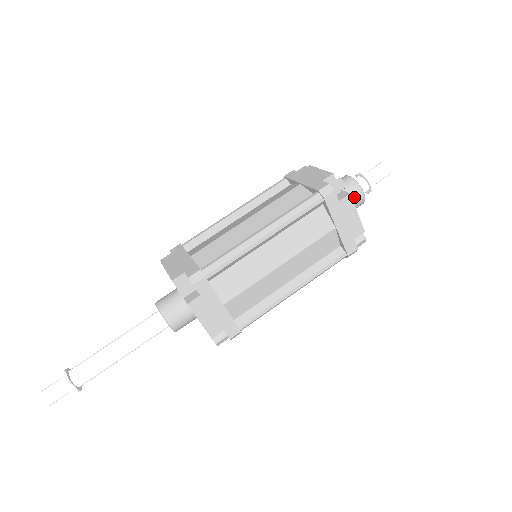
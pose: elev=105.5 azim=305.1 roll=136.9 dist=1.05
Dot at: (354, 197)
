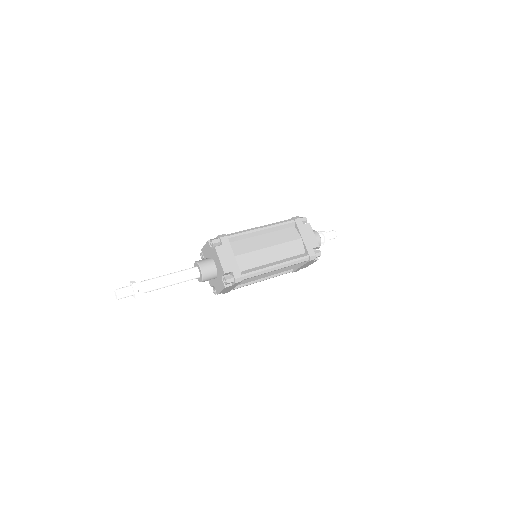
Dot at: occluded
